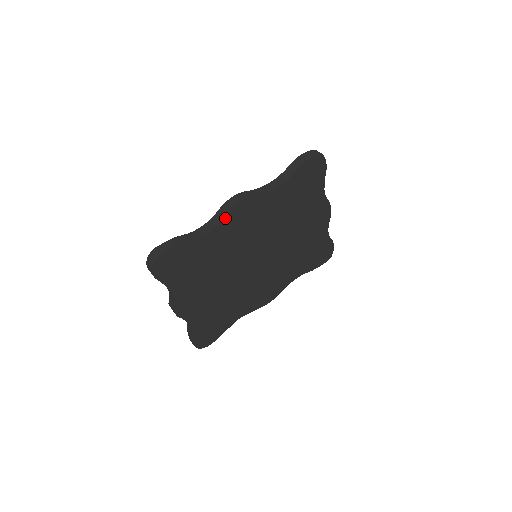
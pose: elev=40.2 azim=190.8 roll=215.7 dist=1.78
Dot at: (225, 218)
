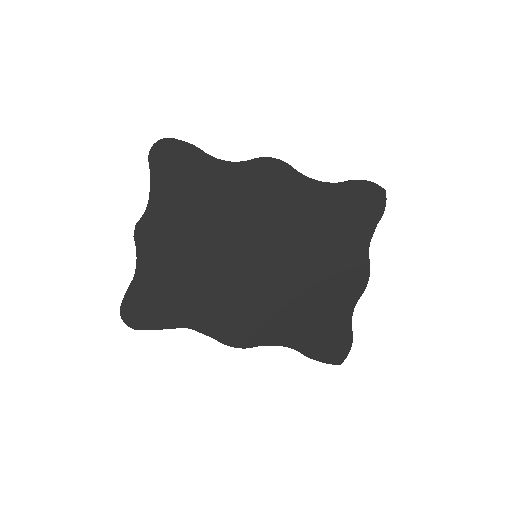
Dot at: (251, 162)
